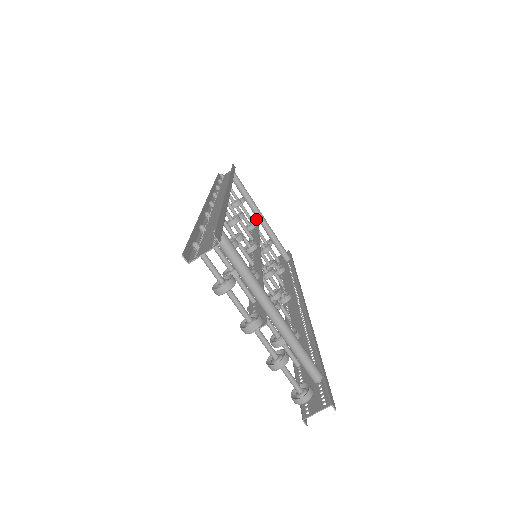
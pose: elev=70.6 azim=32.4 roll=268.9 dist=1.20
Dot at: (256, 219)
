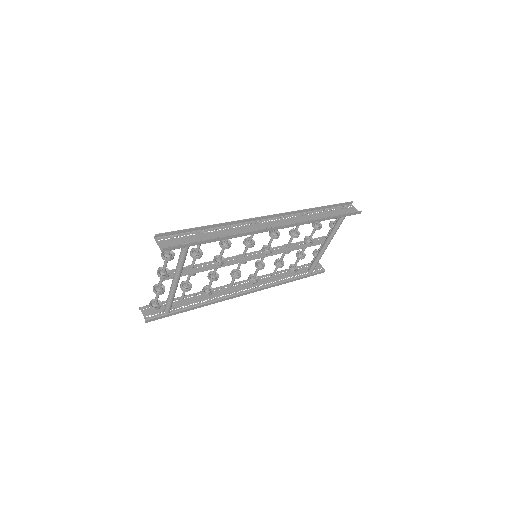
Dot at: occluded
